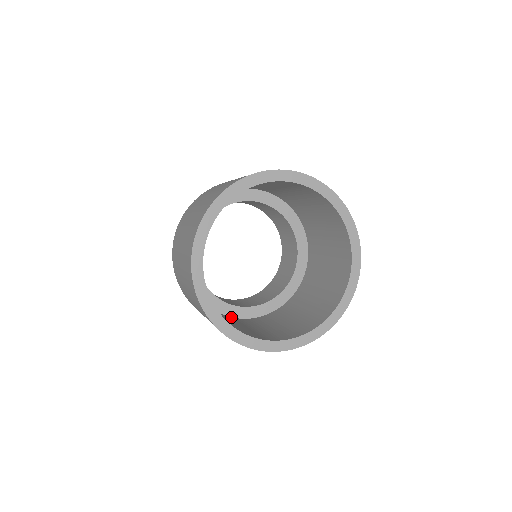
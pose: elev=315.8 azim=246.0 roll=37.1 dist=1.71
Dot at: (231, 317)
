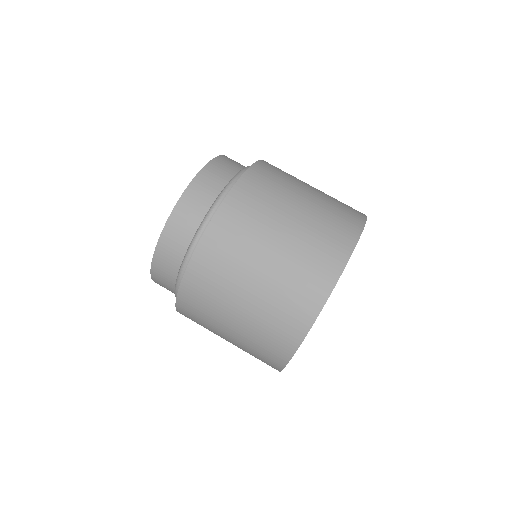
Dot at: occluded
